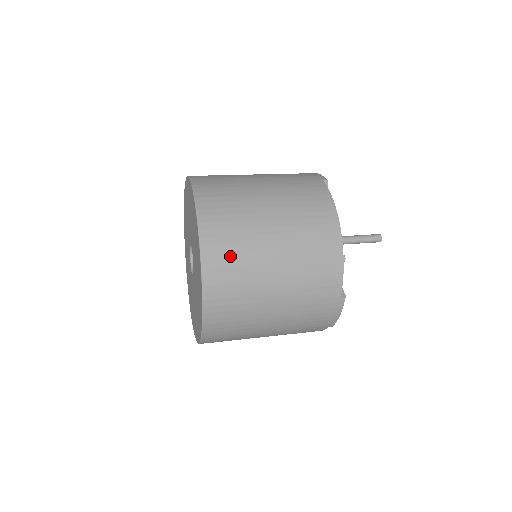
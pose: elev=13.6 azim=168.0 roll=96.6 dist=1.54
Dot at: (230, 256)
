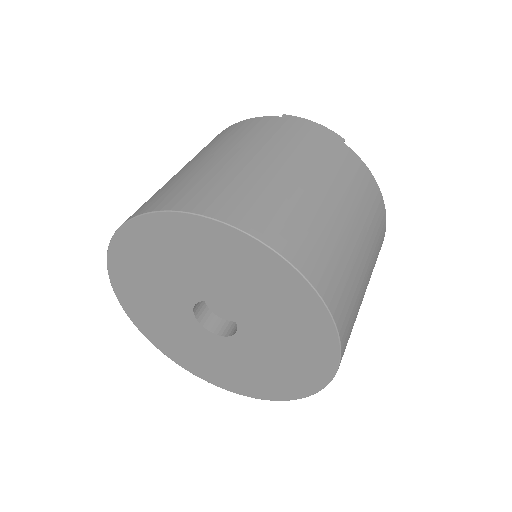
Dot at: (352, 323)
